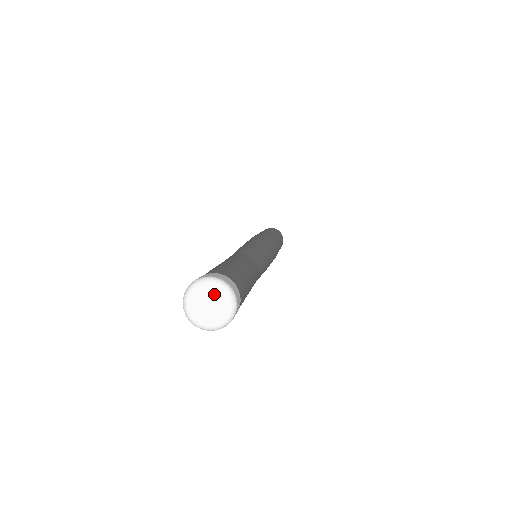
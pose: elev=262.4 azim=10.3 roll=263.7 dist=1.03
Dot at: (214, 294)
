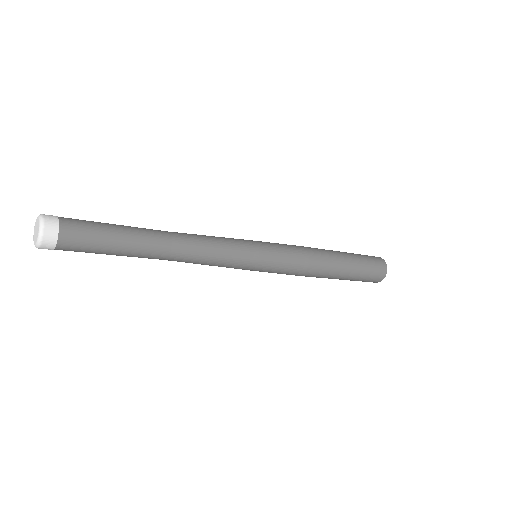
Dot at: (38, 226)
